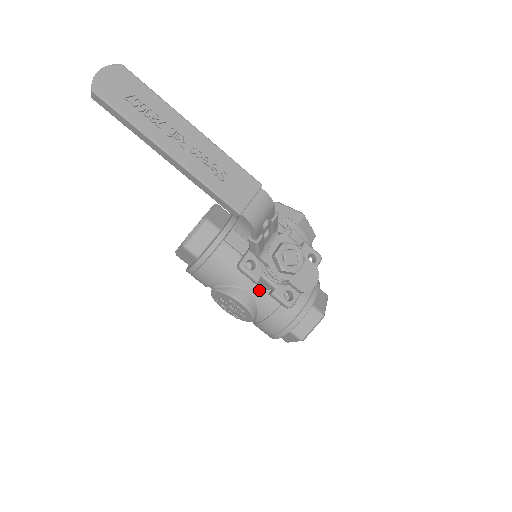
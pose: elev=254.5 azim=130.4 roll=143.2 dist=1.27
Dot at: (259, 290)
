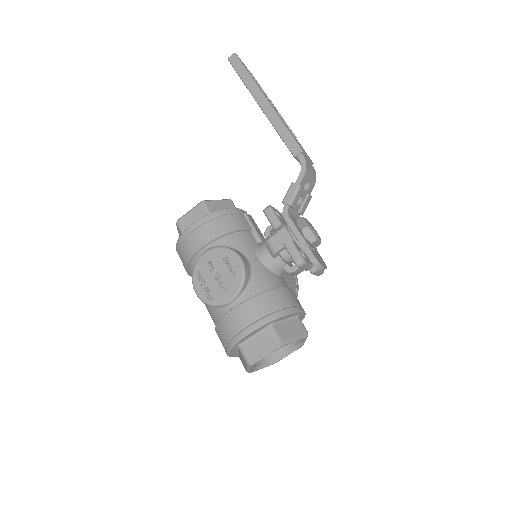
Dot at: (258, 265)
